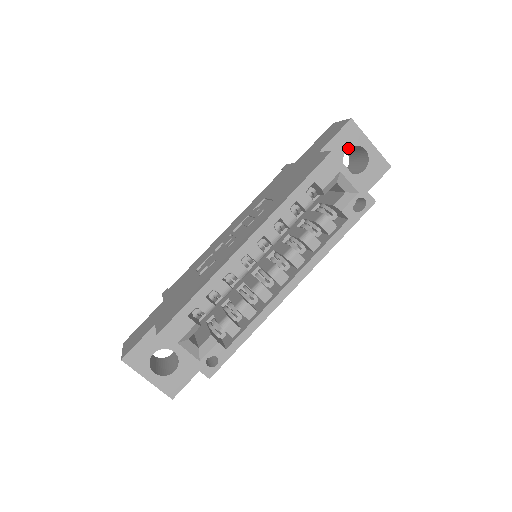
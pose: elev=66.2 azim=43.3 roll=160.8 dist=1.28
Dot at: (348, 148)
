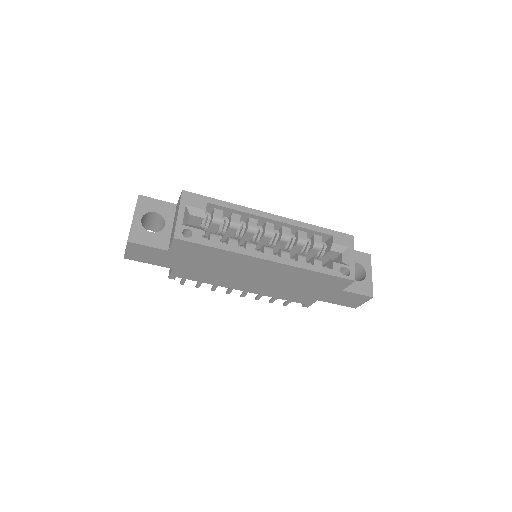
Dot at: occluded
